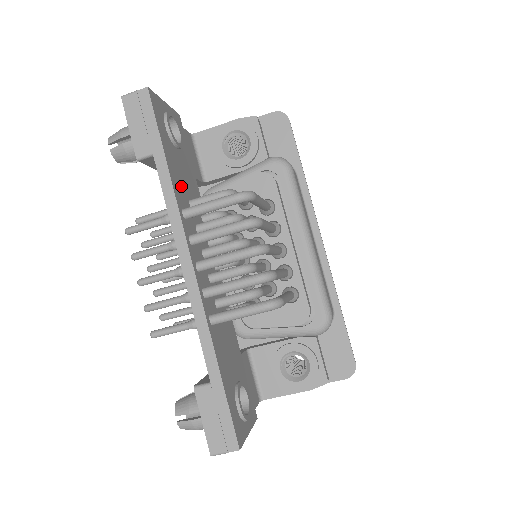
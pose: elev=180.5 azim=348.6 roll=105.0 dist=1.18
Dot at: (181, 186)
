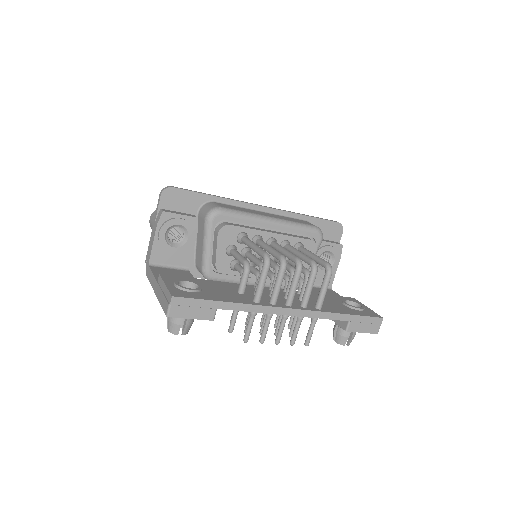
Dot at: (233, 296)
